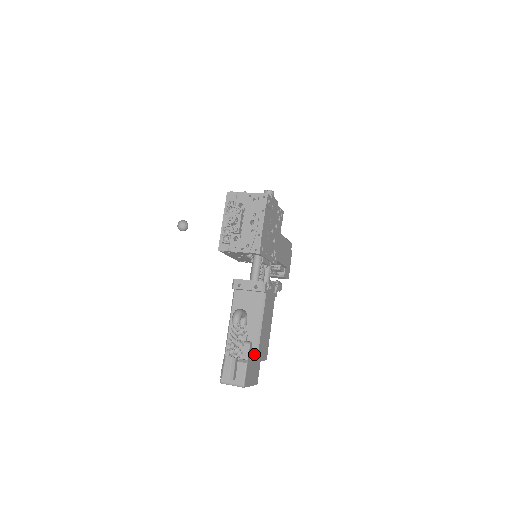
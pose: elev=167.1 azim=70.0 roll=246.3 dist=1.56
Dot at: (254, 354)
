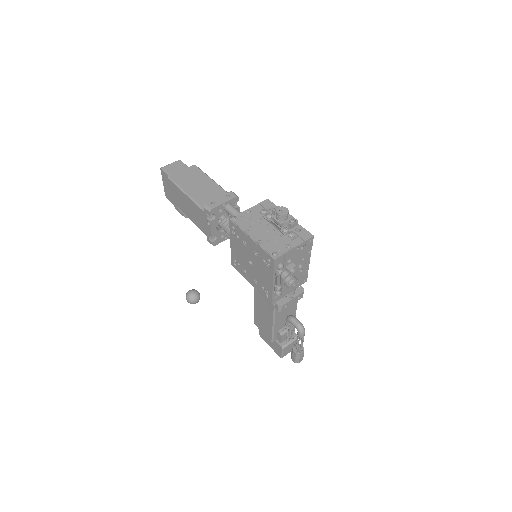
Dot at: occluded
